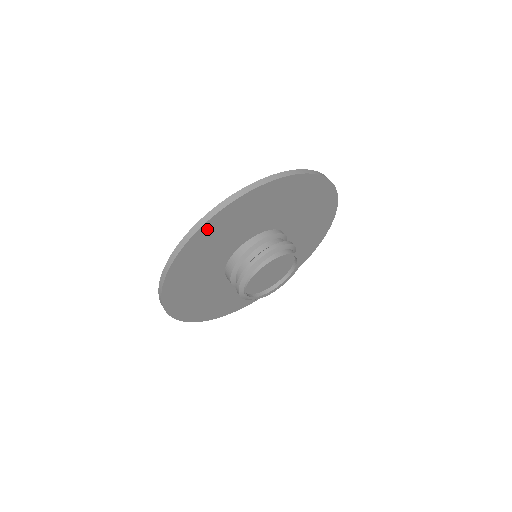
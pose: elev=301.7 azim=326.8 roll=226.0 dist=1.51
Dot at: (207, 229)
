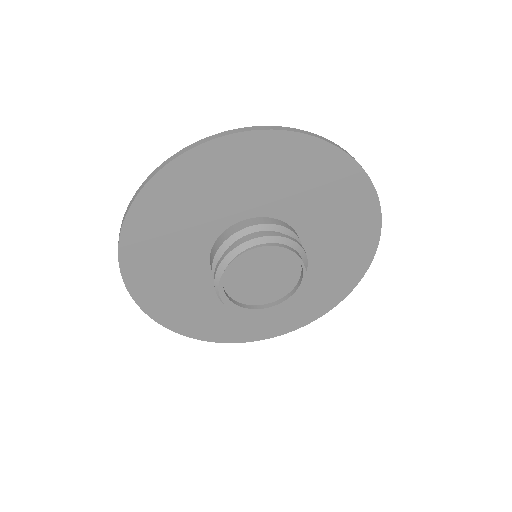
Dot at: (298, 145)
